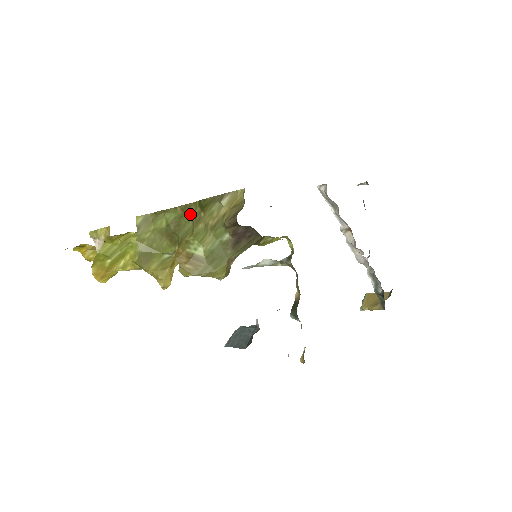
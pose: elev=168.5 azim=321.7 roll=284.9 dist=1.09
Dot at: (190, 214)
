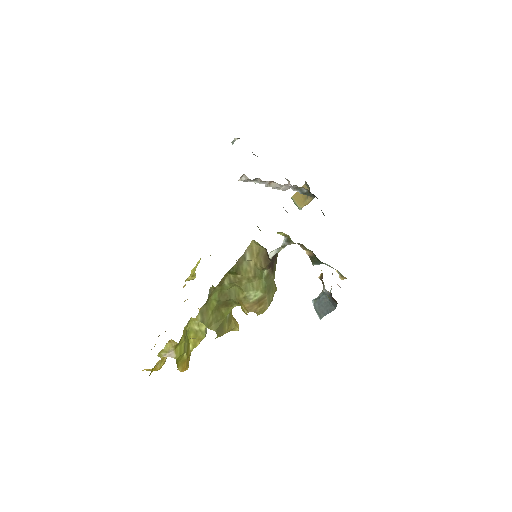
Dot at: (229, 283)
